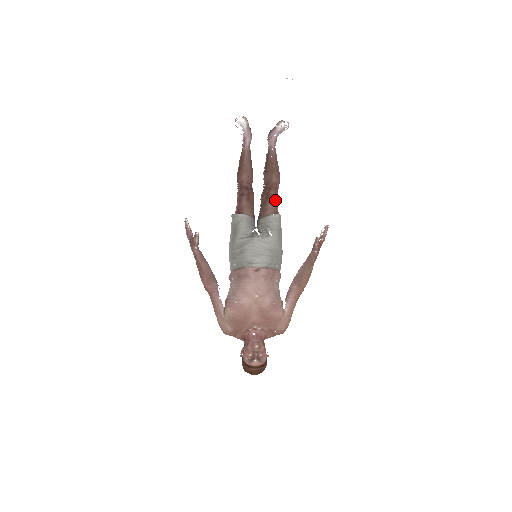
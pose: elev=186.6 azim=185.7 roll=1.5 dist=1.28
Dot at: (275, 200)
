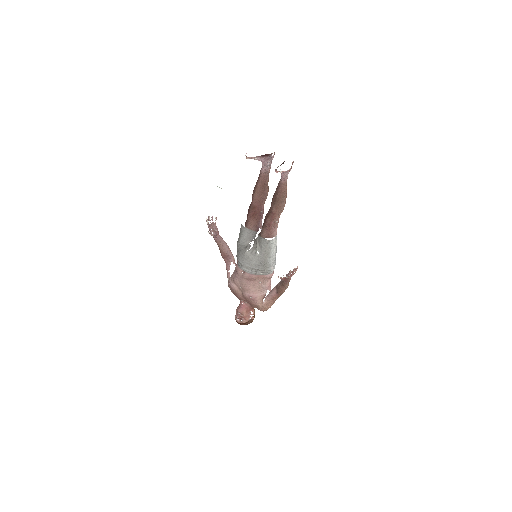
Dot at: (269, 227)
